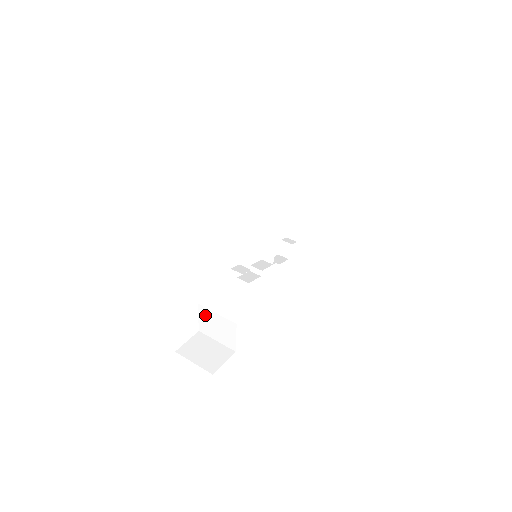
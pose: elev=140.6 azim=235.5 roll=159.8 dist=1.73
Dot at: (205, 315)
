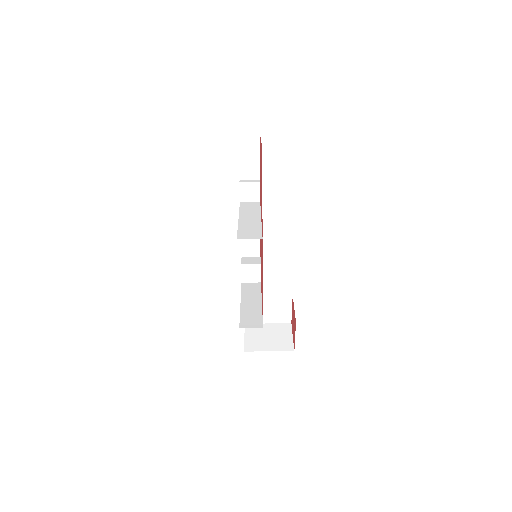
Dot at: occluded
